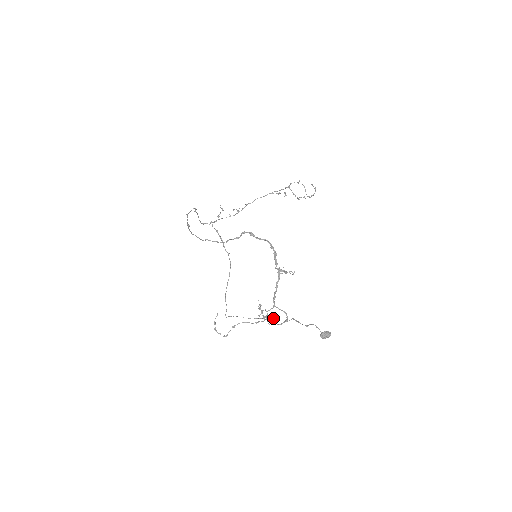
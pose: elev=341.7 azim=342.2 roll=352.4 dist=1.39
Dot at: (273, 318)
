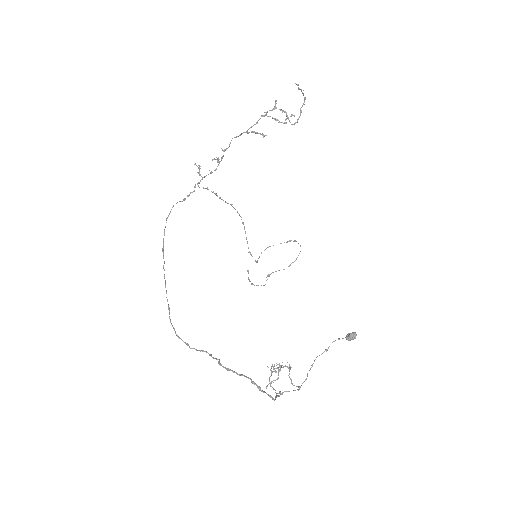
Dot at: (289, 367)
